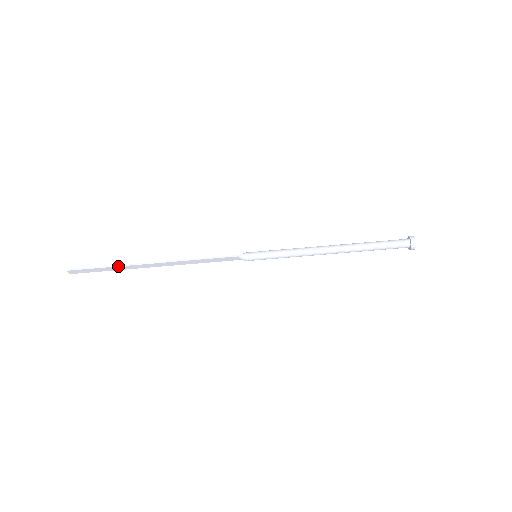
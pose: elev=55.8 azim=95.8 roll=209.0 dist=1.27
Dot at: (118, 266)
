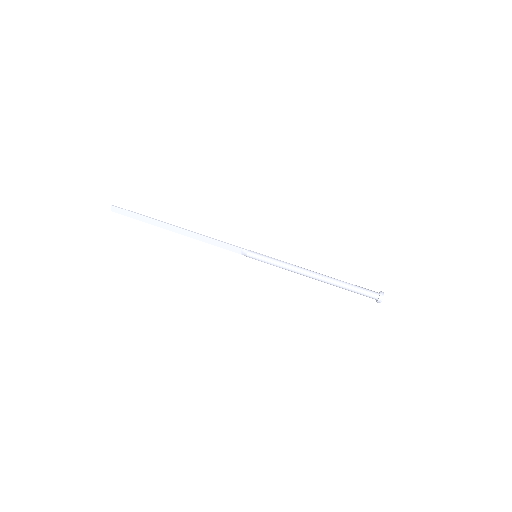
Dot at: (151, 218)
